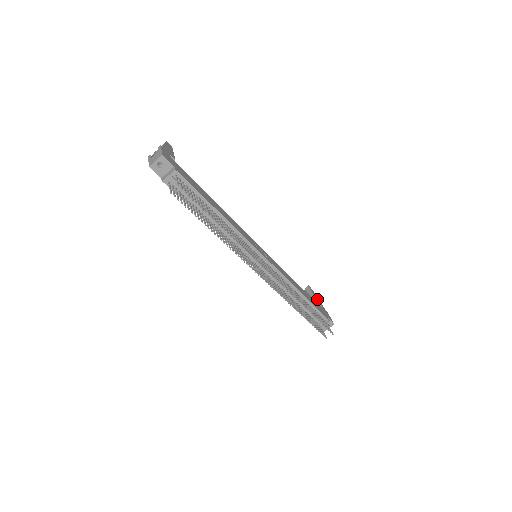
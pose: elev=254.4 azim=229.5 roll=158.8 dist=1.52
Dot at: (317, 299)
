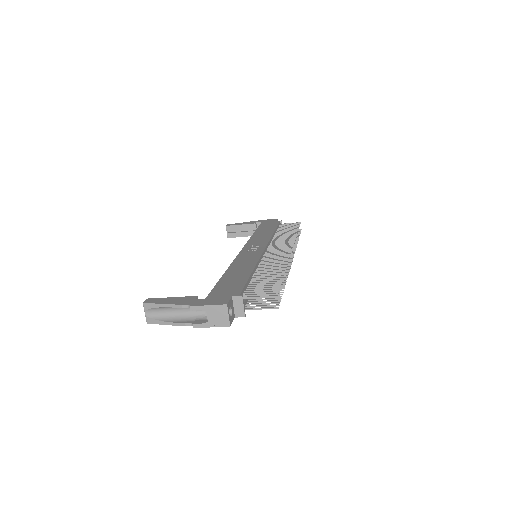
Dot at: (246, 224)
